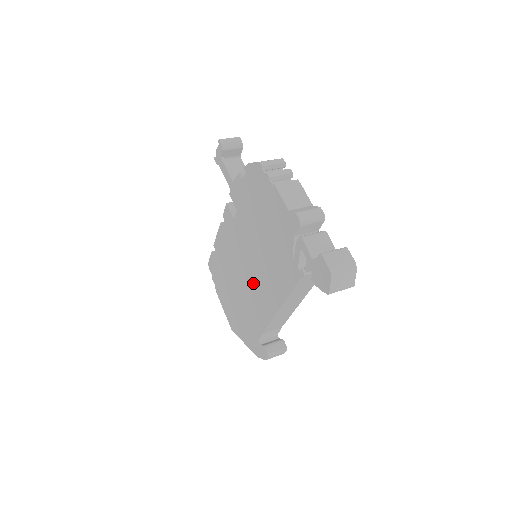
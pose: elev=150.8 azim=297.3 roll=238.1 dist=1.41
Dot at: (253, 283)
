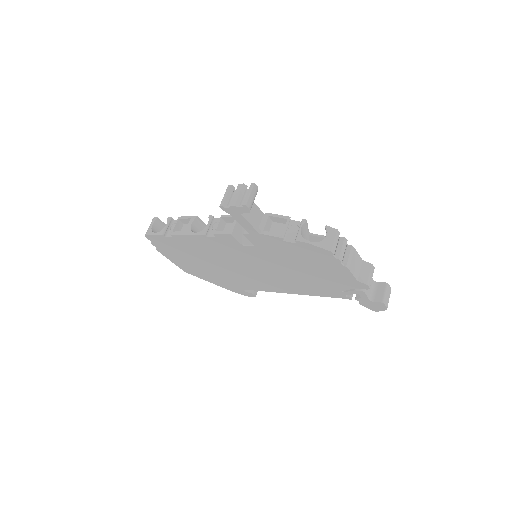
Dot at: (257, 276)
